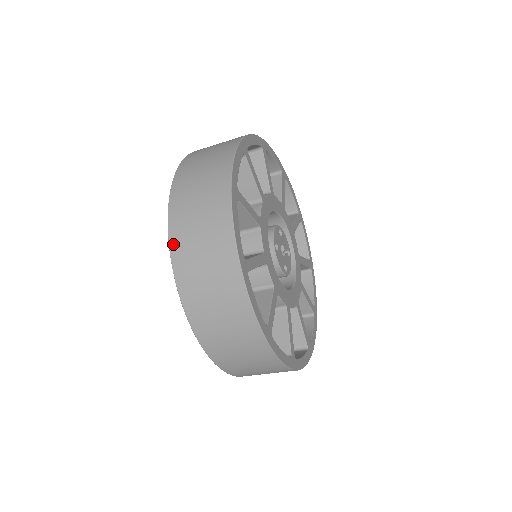
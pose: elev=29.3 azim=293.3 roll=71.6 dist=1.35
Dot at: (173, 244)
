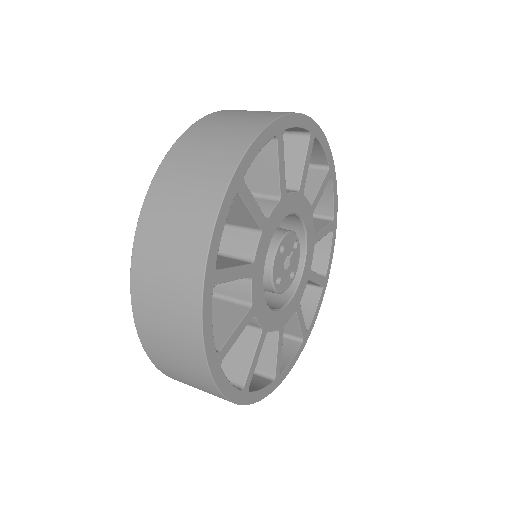
Dot at: (166, 374)
